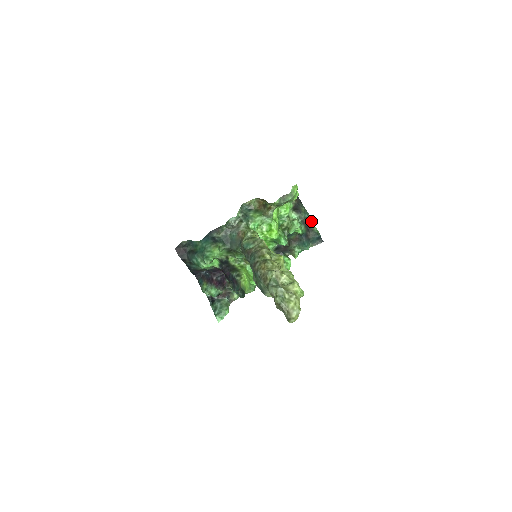
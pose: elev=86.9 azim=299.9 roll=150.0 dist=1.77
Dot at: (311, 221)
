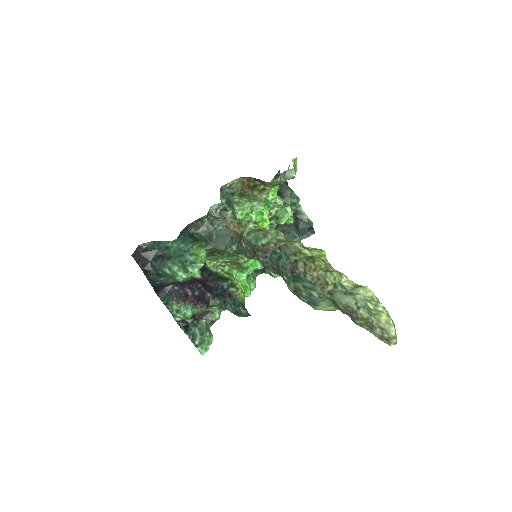
Dot at: (300, 207)
